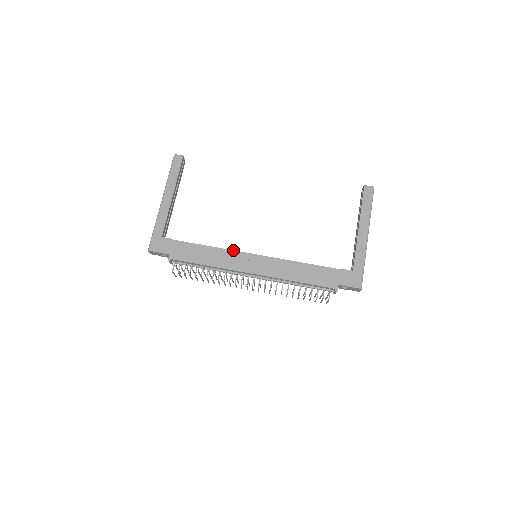
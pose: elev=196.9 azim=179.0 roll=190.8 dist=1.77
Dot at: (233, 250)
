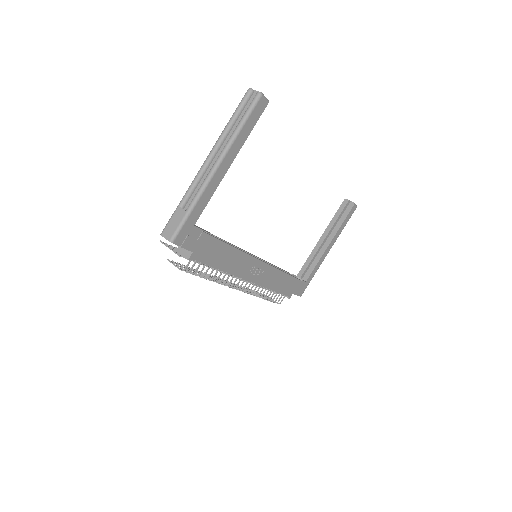
Dot at: (249, 254)
